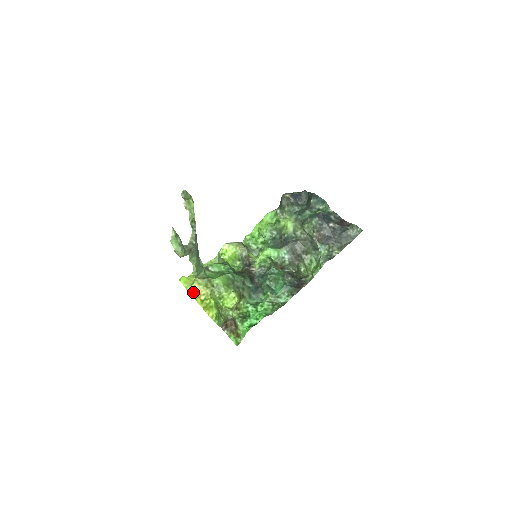
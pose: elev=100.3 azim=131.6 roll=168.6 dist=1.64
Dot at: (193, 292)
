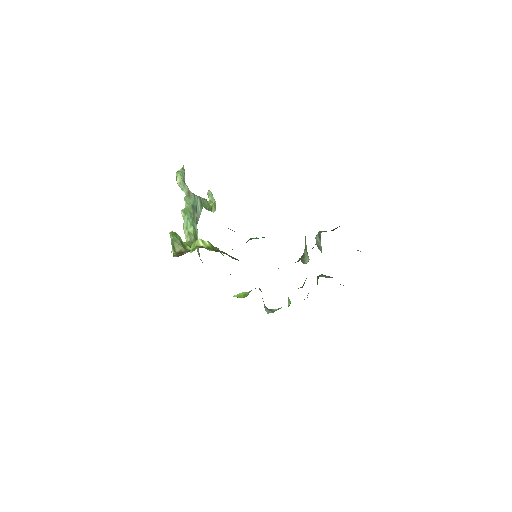
Dot at: occluded
